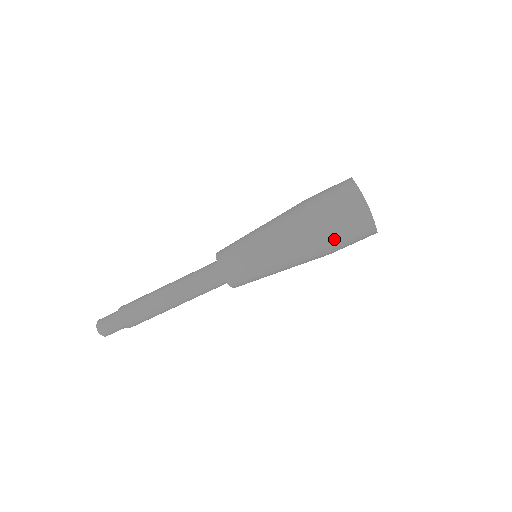
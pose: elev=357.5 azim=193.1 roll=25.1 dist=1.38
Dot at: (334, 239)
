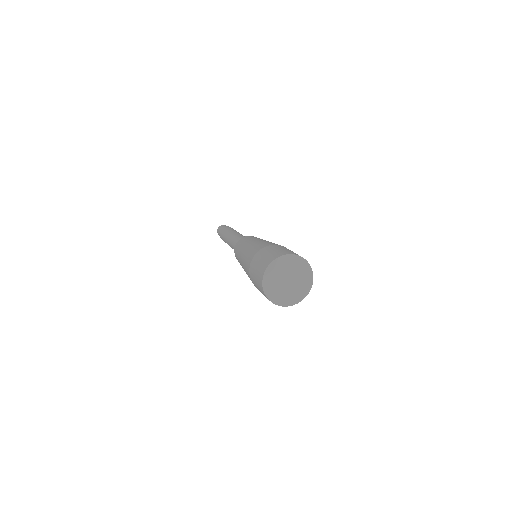
Dot at: occluded
